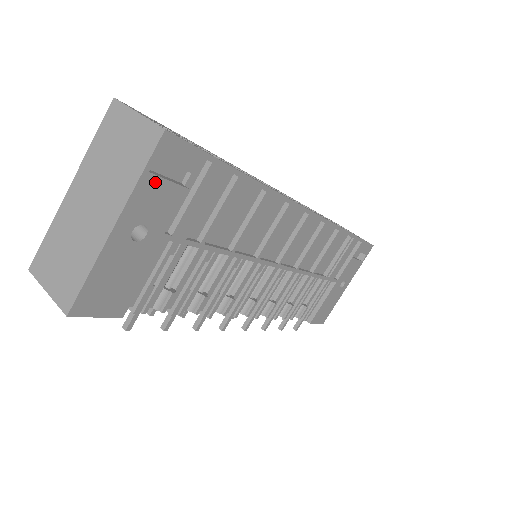
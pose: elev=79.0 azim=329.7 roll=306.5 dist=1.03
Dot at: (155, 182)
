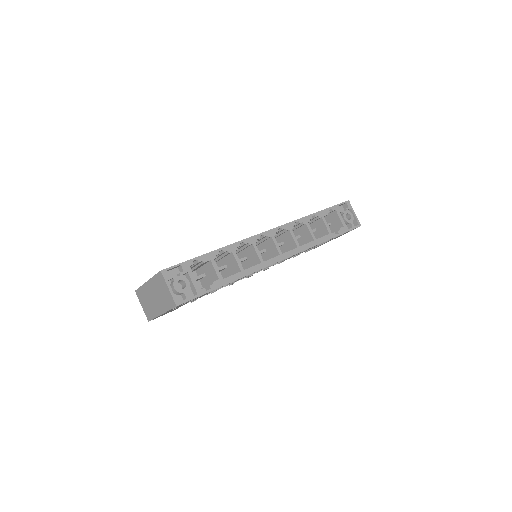
Dot at: (176, 307)
